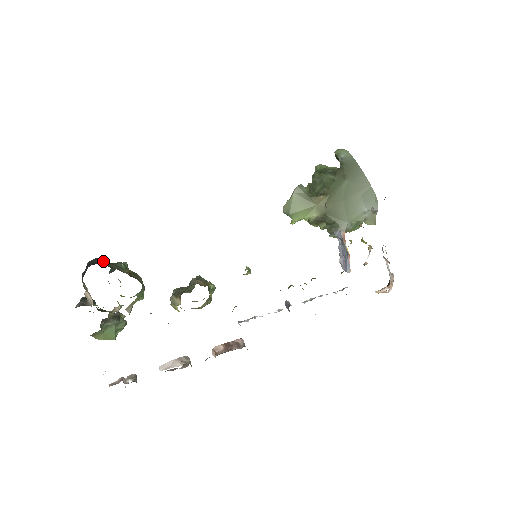
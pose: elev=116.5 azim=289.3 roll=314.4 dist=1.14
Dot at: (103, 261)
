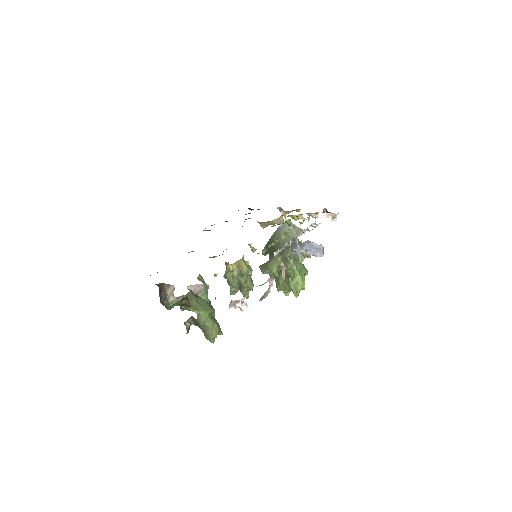
Dot at: occluded
